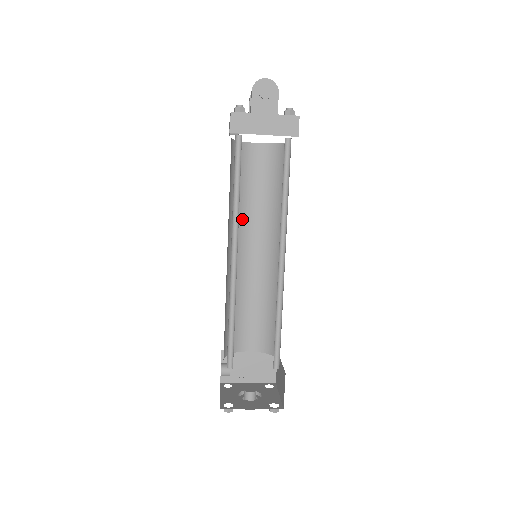
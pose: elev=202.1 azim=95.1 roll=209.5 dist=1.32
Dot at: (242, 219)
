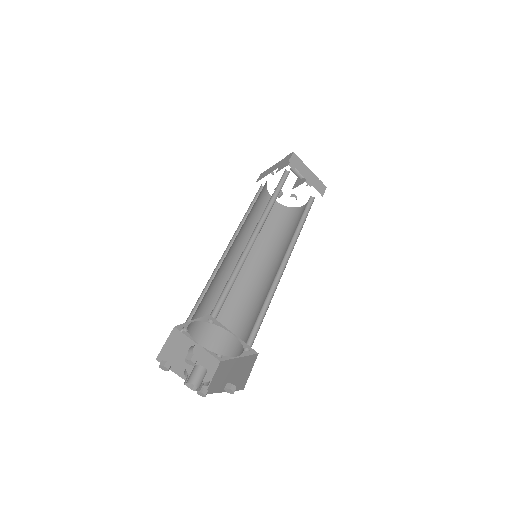
Dot at: (274, 251)
